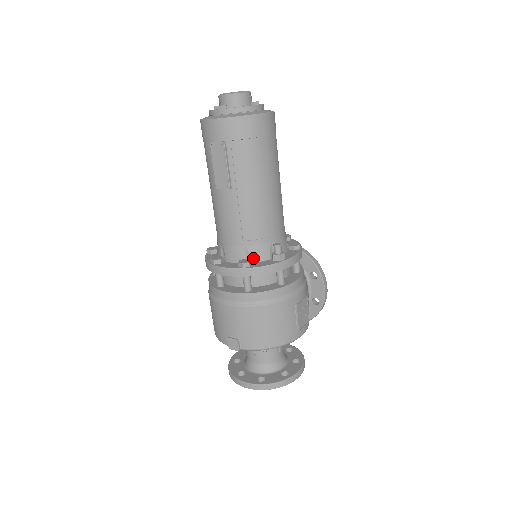
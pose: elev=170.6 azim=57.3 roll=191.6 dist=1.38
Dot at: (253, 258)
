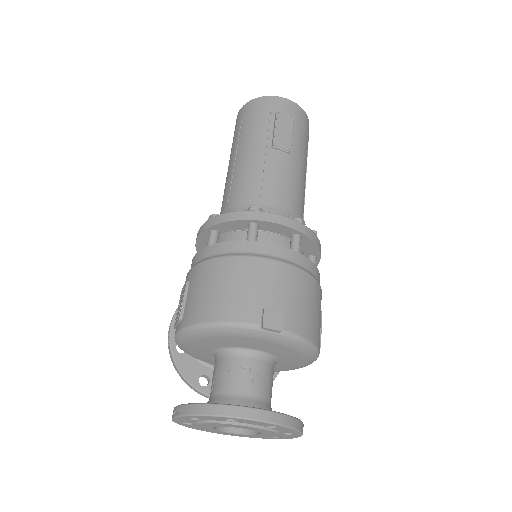
Dot at: occluded
